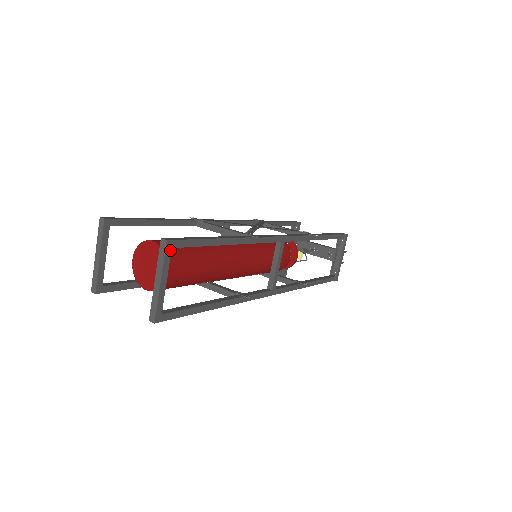
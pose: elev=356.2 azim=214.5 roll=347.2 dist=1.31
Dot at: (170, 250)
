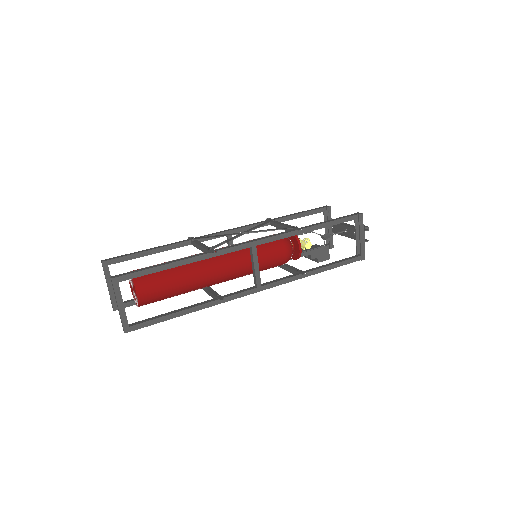
Dot at: (118, 284)
